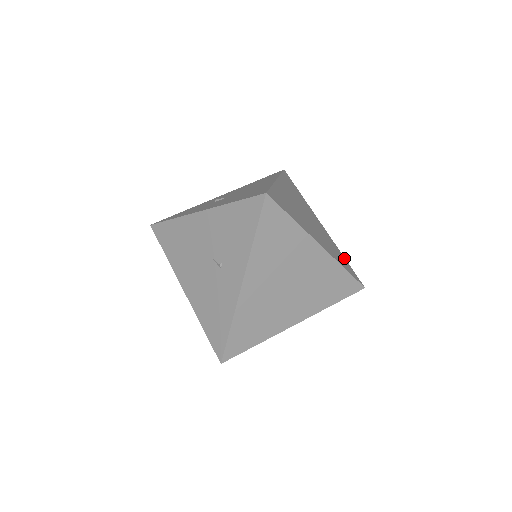
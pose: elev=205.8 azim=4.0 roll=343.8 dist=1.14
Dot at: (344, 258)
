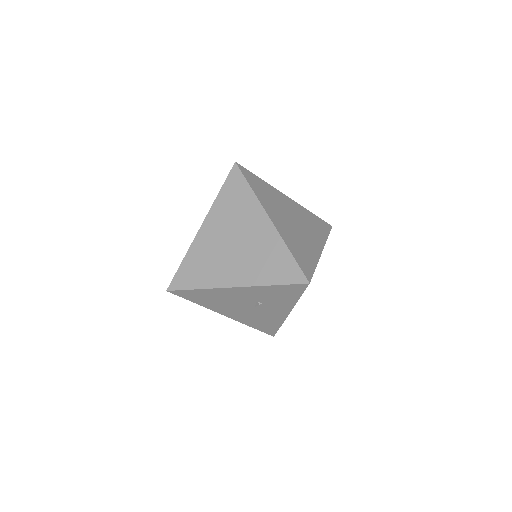
Dot at: (314, 265)
